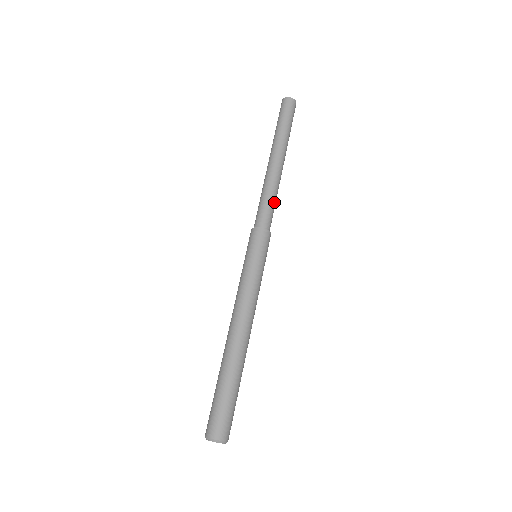
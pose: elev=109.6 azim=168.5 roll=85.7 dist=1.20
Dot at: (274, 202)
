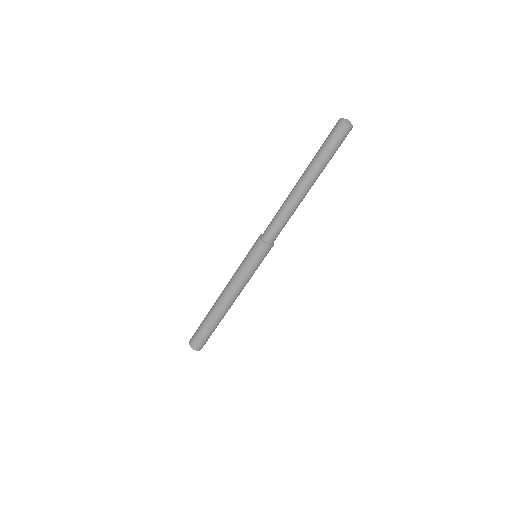
Dot at: (282, 222)
